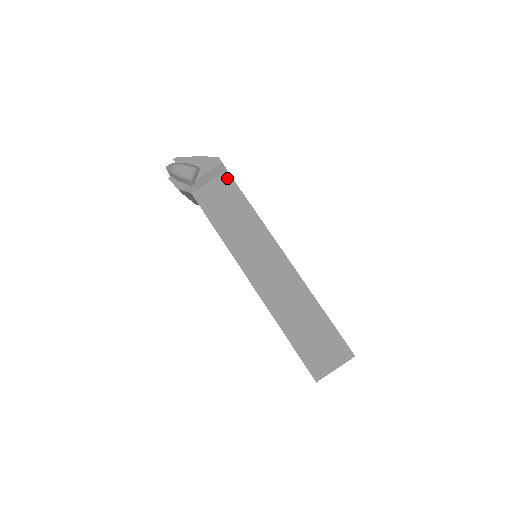
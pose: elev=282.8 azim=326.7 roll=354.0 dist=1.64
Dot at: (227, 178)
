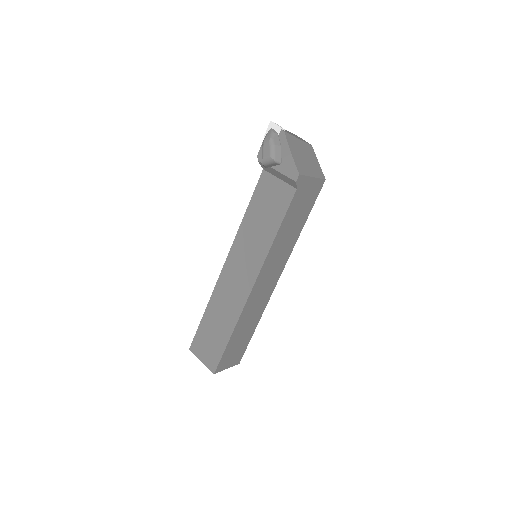
Dot at: (290, 194)
